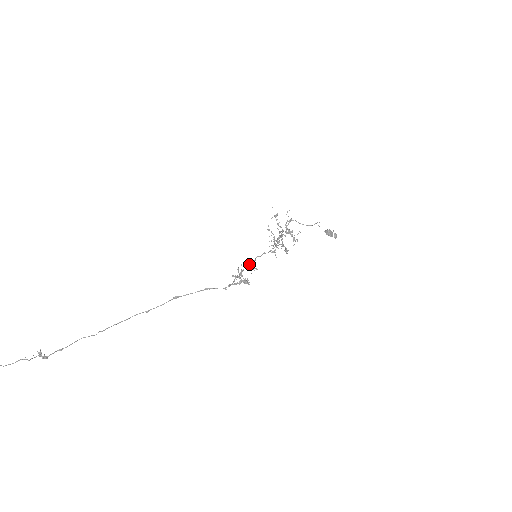
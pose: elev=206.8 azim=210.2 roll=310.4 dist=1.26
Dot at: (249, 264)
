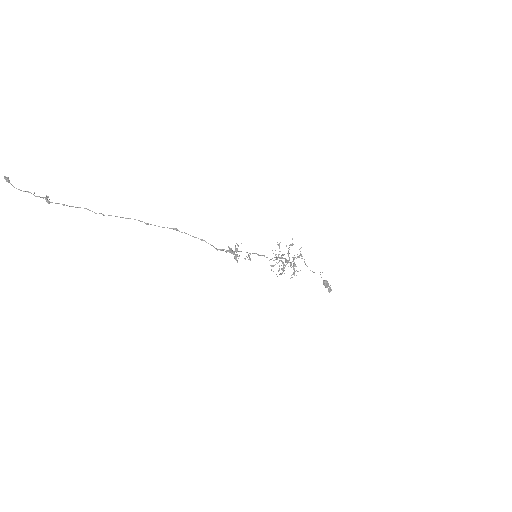
Dot at: (247, 252)
